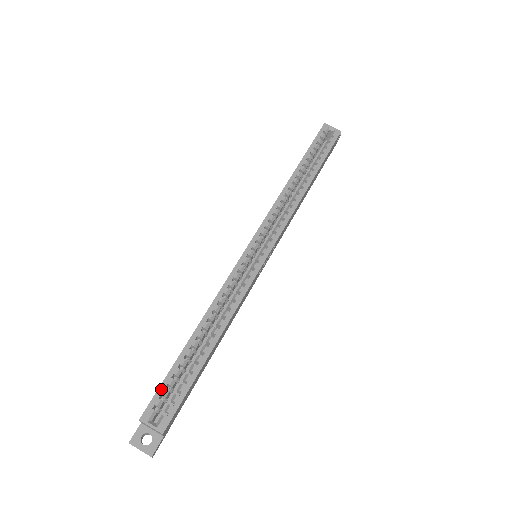
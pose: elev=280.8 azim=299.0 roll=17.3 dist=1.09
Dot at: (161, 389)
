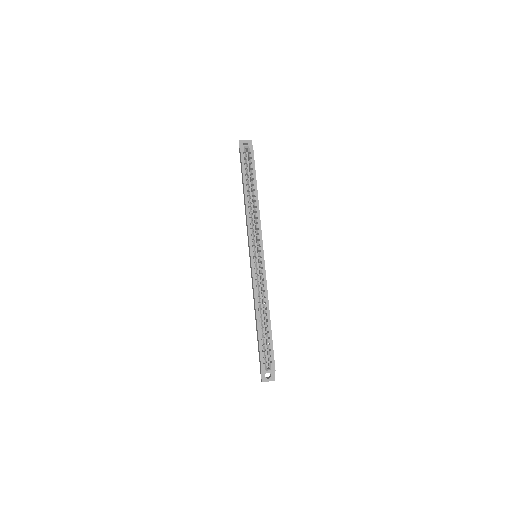
Dot at: (261, 354)
